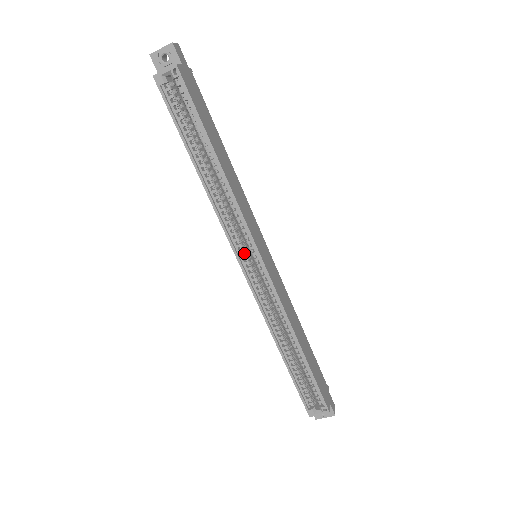
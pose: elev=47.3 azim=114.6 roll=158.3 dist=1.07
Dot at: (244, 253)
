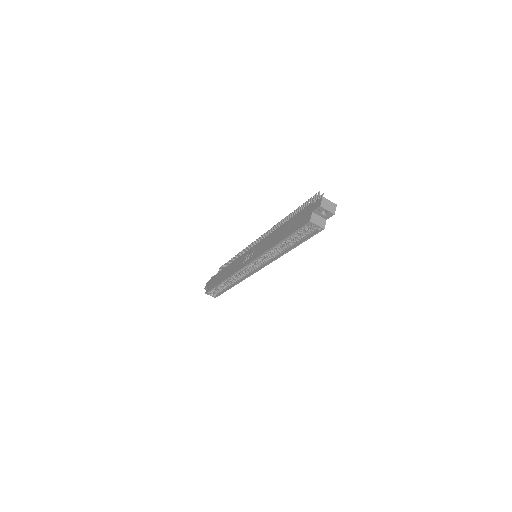
Dot at: occluded
